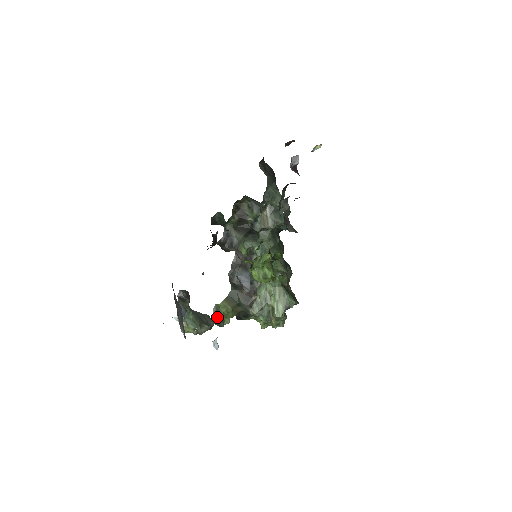
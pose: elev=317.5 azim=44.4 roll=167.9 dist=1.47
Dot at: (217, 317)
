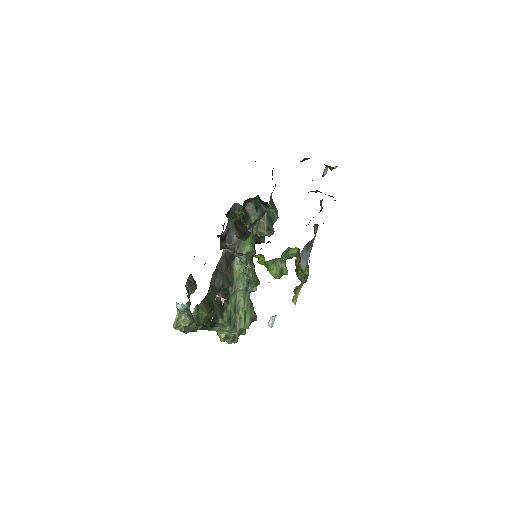
Dot at: (195, 319)
